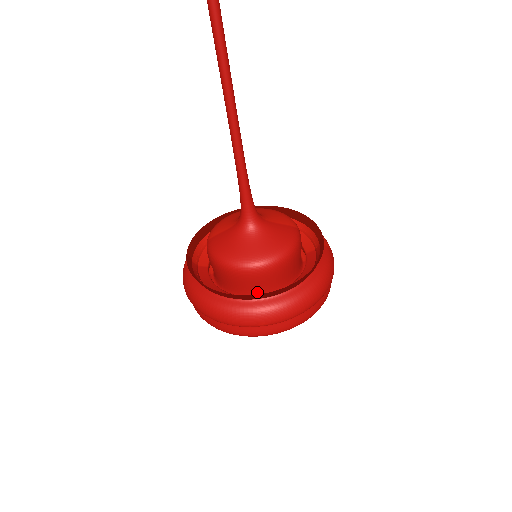
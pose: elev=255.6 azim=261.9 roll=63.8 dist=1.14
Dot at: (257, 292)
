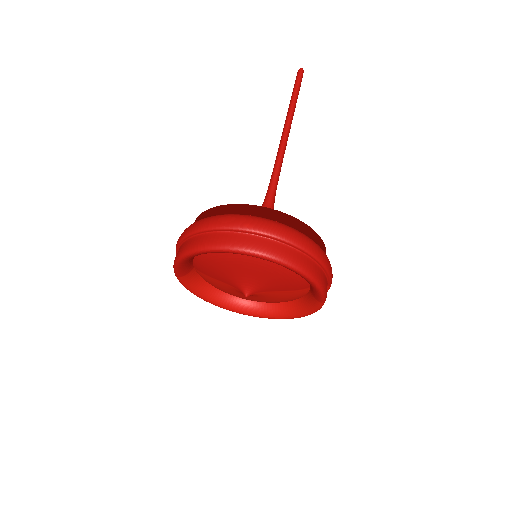
Dot at: occluded
